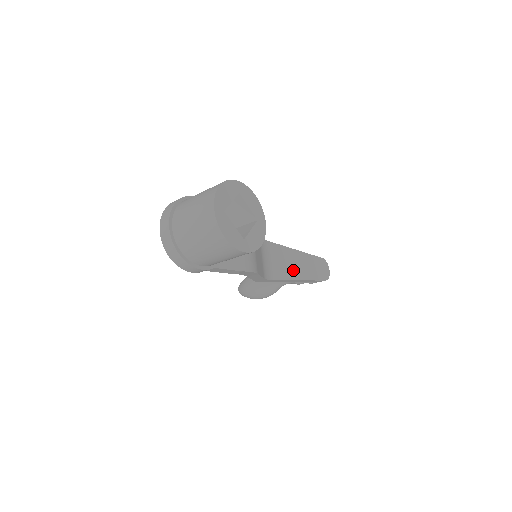
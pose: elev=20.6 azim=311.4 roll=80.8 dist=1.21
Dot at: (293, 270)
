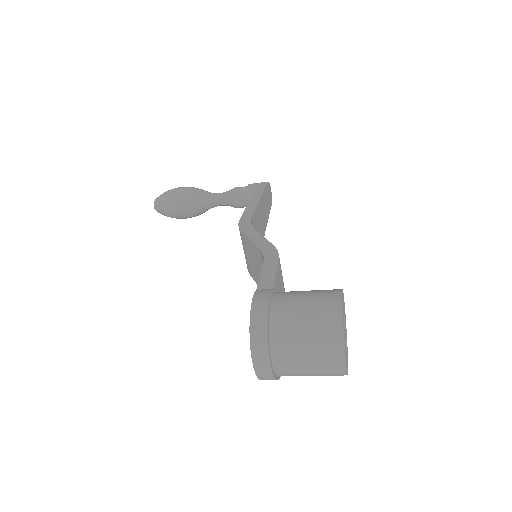
Dot at: (262, 227)
